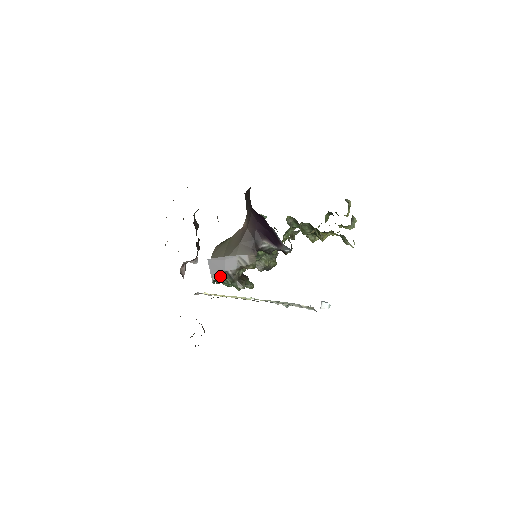
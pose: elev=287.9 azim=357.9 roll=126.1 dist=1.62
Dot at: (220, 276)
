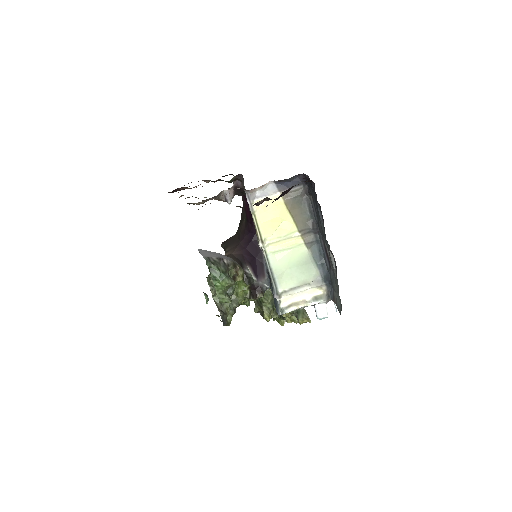
Dot at: (214, 260)
